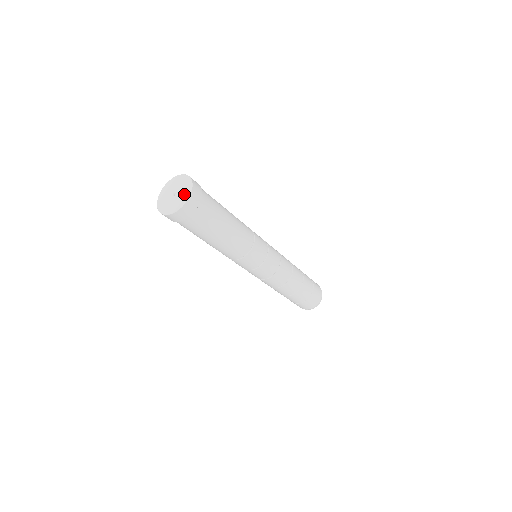
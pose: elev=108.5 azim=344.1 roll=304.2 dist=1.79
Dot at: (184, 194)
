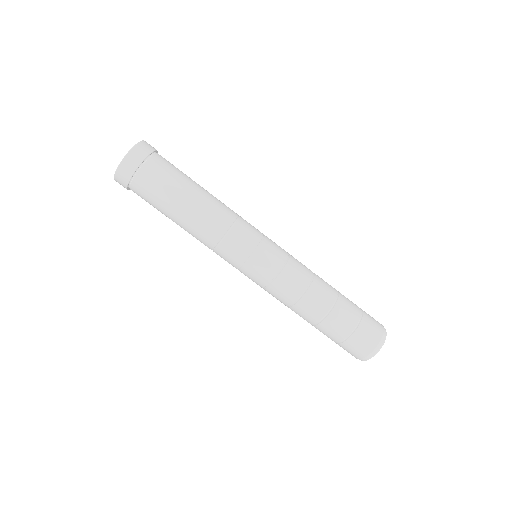
Dot at: occluded
